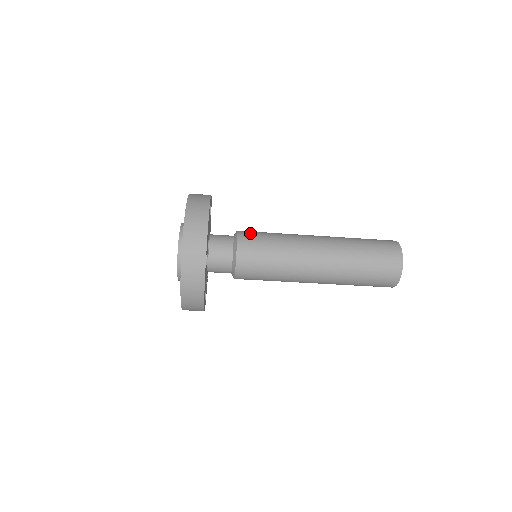
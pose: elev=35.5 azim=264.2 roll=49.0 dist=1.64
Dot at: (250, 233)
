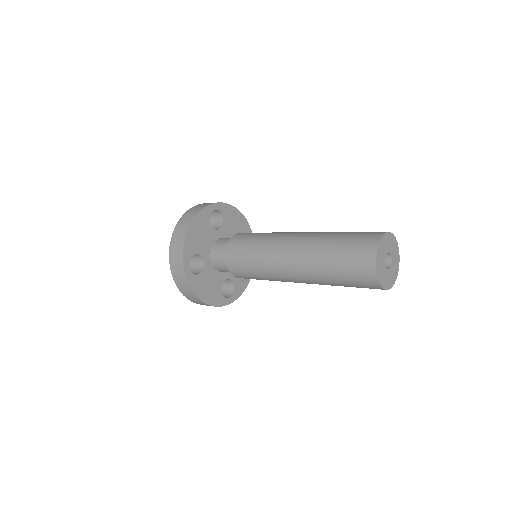
Dot at: (241, 236)
